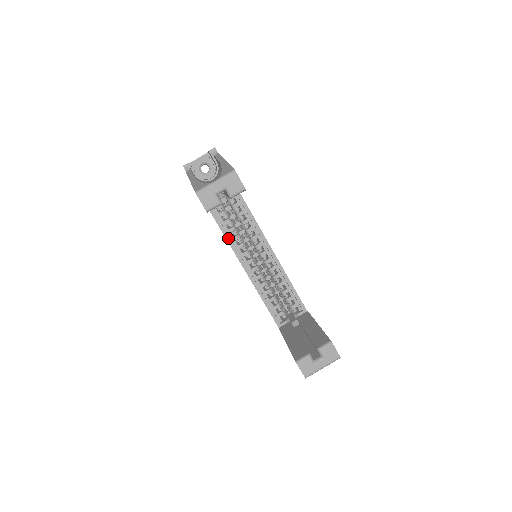
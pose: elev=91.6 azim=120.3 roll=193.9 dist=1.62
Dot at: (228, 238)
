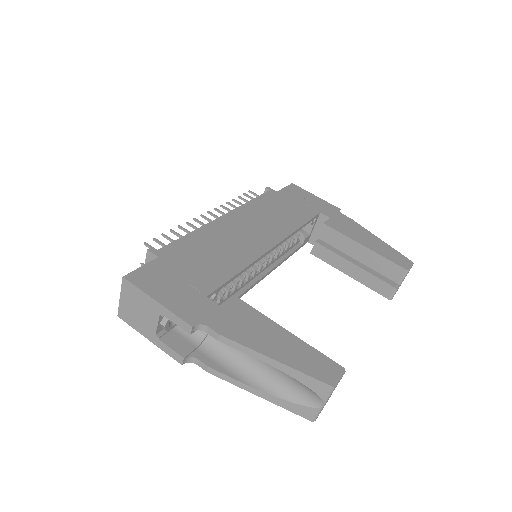
Dot at: (241, 296)
